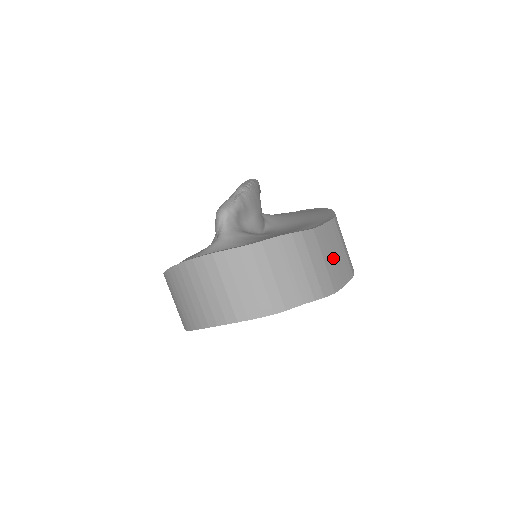
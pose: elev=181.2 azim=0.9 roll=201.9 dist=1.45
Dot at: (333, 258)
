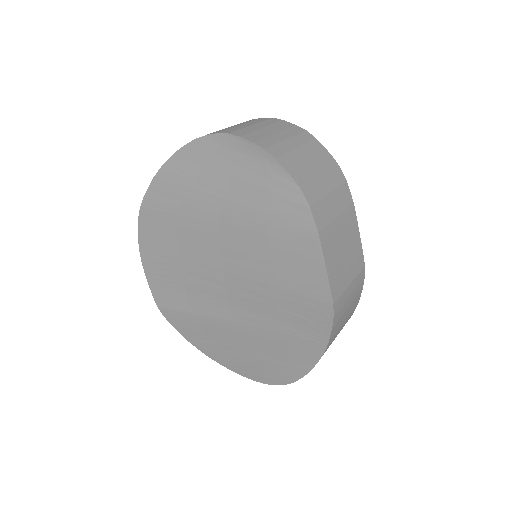
Dot at: (341, 243)
